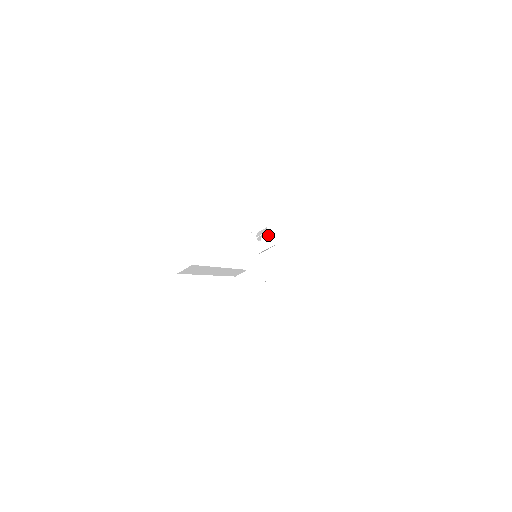
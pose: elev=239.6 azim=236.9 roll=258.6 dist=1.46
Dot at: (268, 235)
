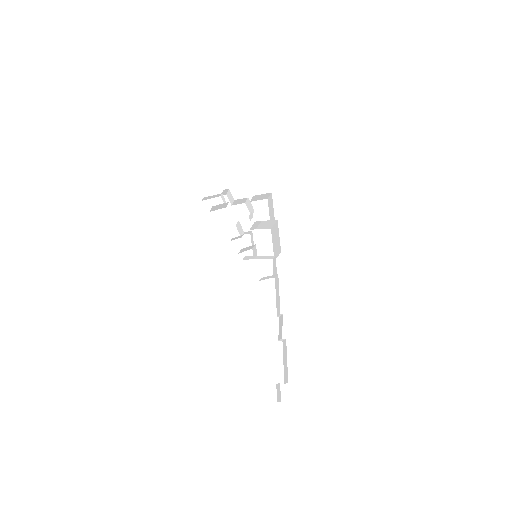
Dot at: (237, 200)
